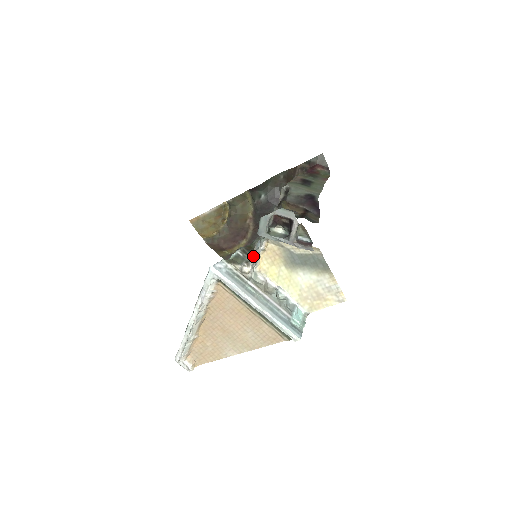
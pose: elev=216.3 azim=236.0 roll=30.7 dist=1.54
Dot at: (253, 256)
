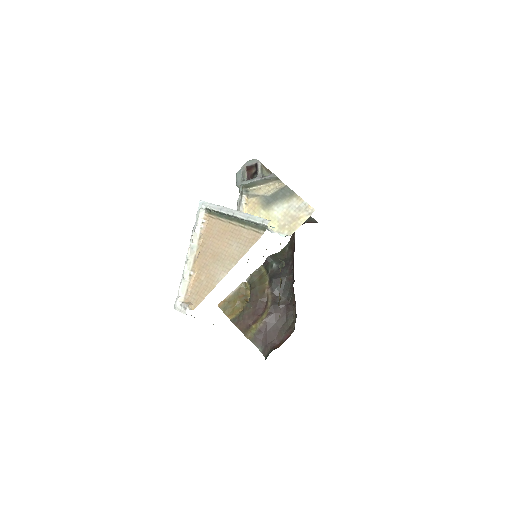
Dot at: occluded
